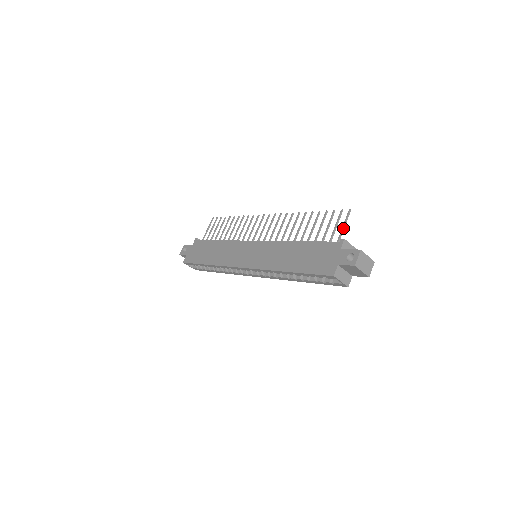
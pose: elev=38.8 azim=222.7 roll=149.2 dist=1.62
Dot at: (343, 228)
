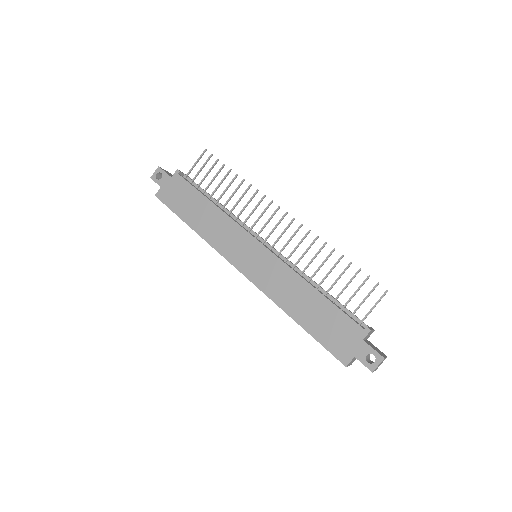
Dot at: (372, 309)
